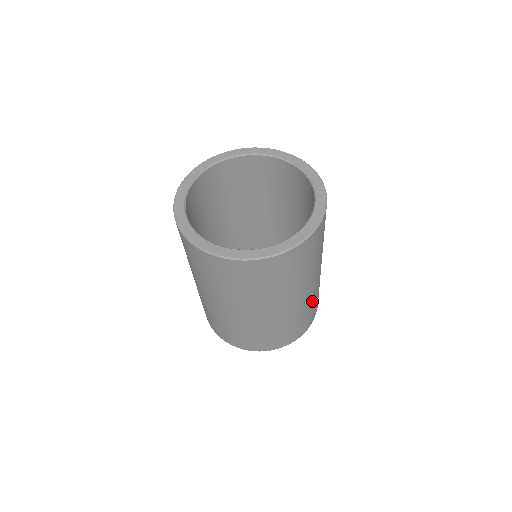
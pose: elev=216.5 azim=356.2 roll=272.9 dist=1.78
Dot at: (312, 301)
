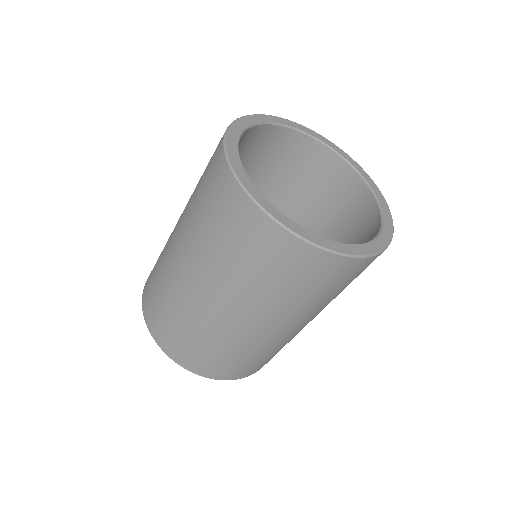
Dot at: occluded
